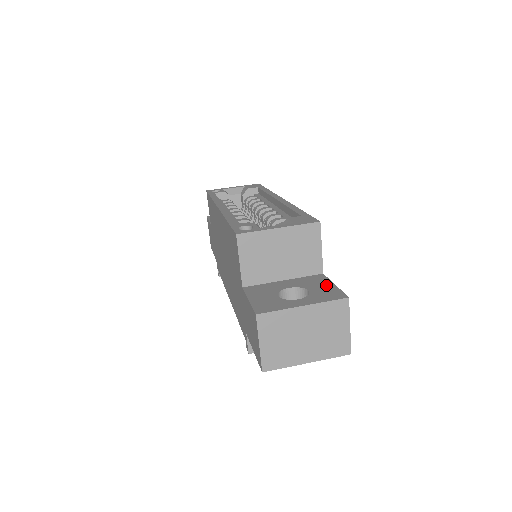
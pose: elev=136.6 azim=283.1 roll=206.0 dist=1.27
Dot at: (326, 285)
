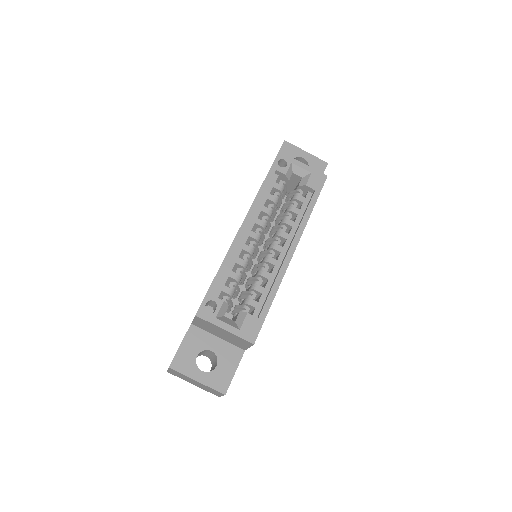
Dot at: (231, 368)
